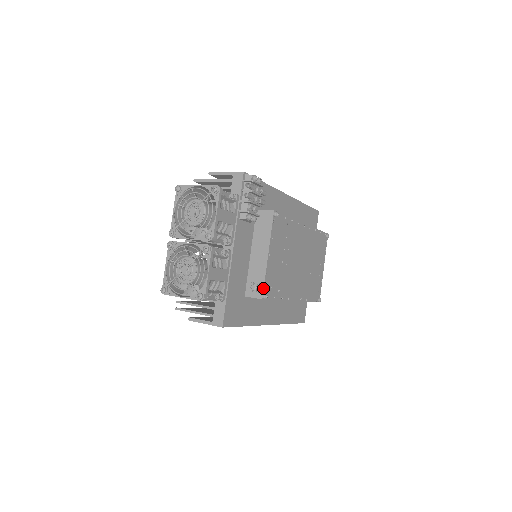
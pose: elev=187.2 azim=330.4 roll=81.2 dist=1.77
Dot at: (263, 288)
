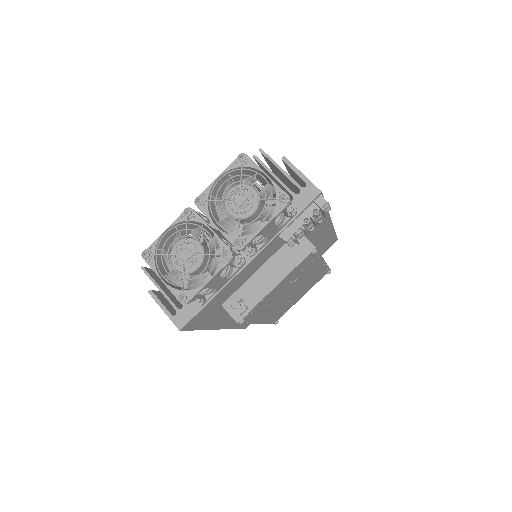
Dot at: (246, 314)
